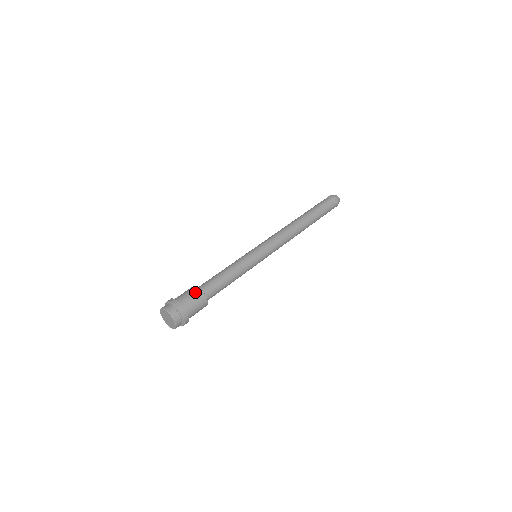
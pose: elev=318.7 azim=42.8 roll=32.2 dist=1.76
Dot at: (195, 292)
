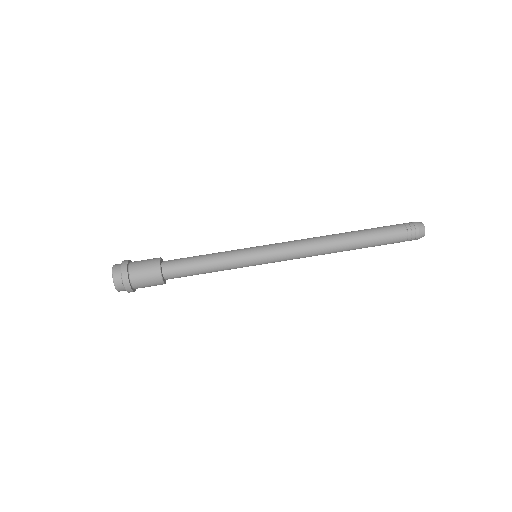
Dot at: (152, 263)
